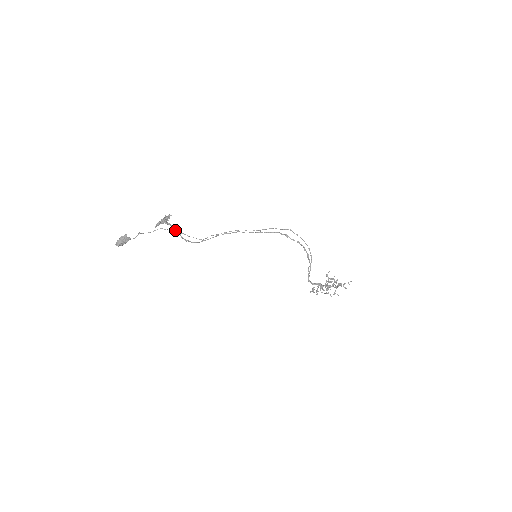
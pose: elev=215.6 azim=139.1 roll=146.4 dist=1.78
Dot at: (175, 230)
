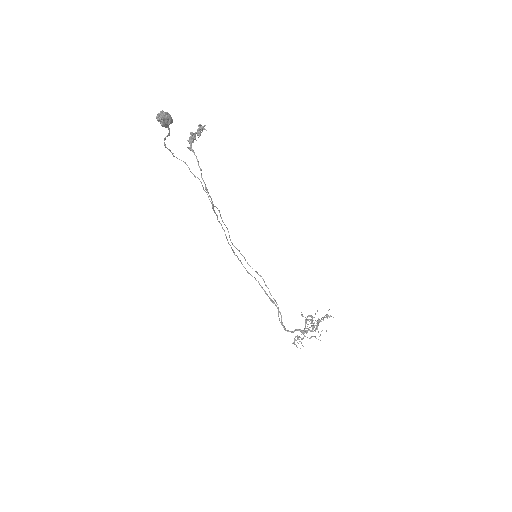
Dot at: (198, 163)
